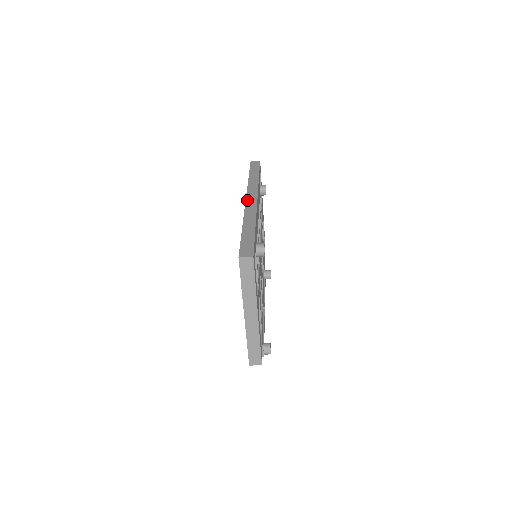
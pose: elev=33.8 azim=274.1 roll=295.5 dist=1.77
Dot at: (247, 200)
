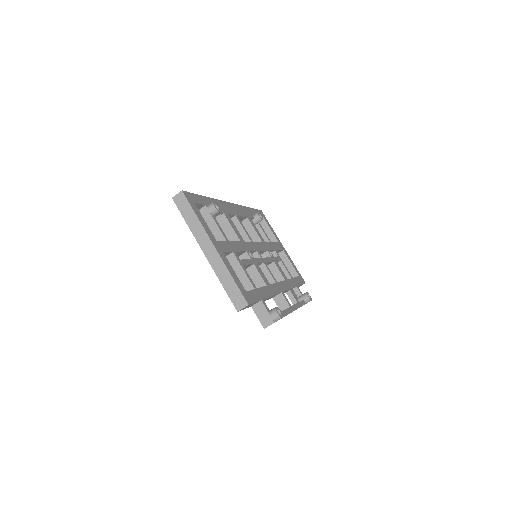
Dot at: occluded
